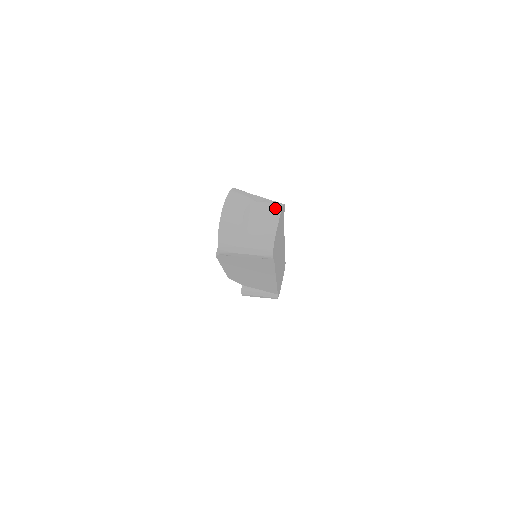
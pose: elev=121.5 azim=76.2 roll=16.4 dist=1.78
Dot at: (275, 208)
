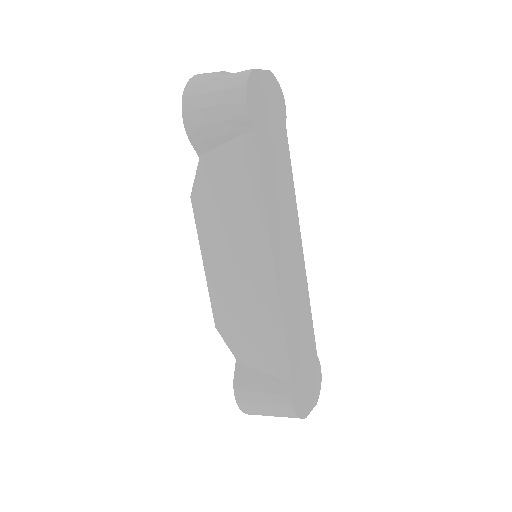
Dot at: occluded
